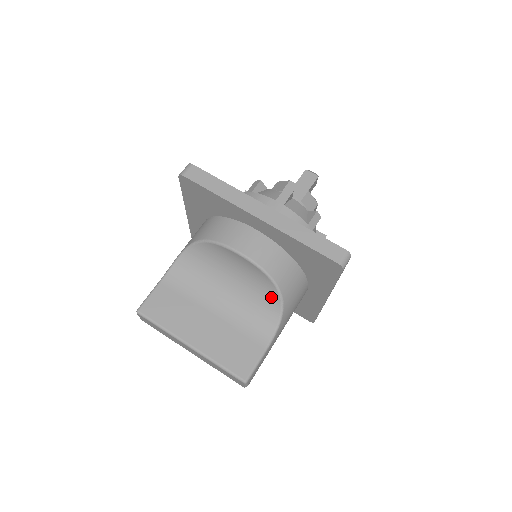
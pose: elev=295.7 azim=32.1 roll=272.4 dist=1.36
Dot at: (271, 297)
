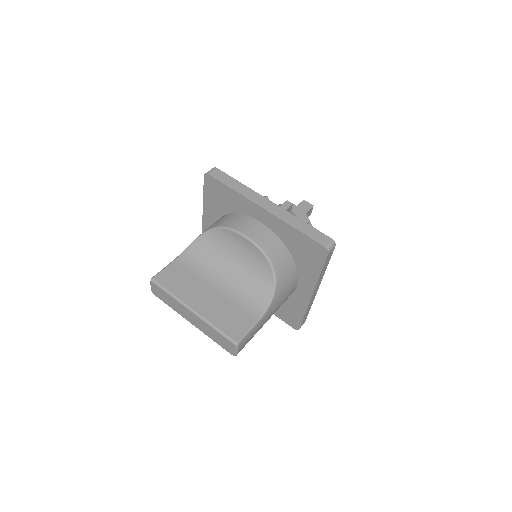
Dot at: (266, 278)
